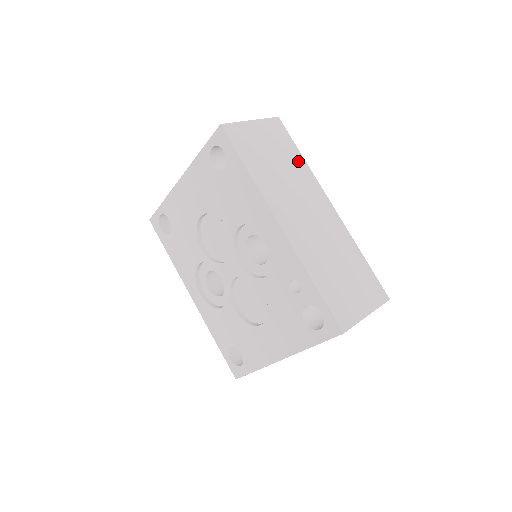
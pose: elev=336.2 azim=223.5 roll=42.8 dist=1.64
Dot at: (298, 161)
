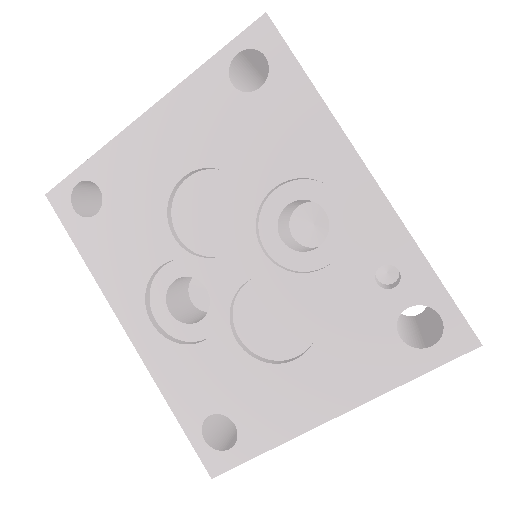
Dot at: occluded
